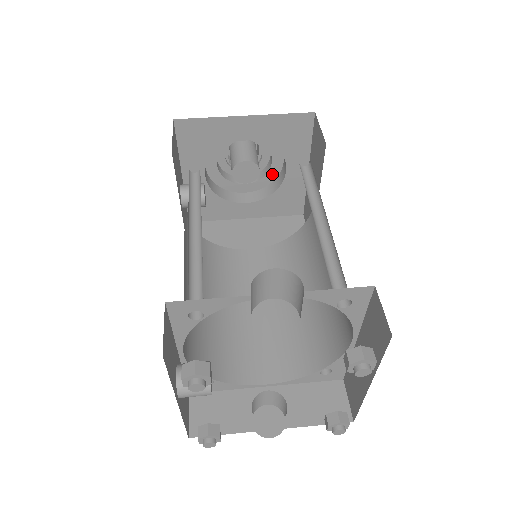
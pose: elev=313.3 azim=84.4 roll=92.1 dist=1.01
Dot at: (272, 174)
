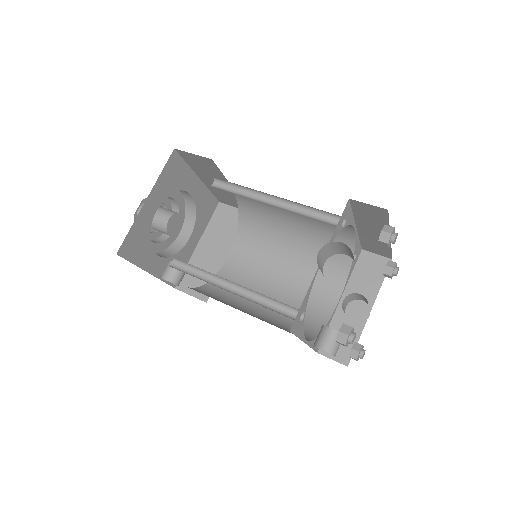
Dot at: (181, 206)
